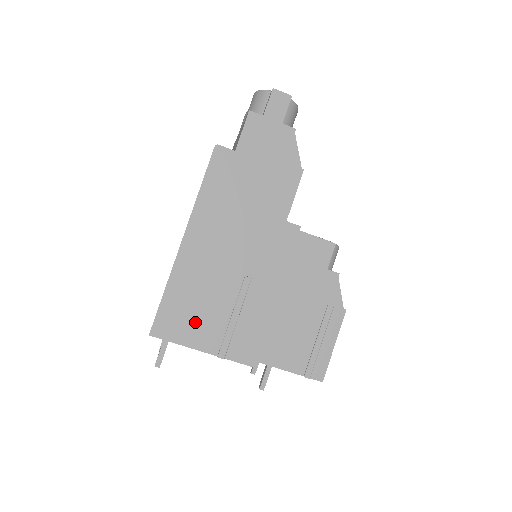
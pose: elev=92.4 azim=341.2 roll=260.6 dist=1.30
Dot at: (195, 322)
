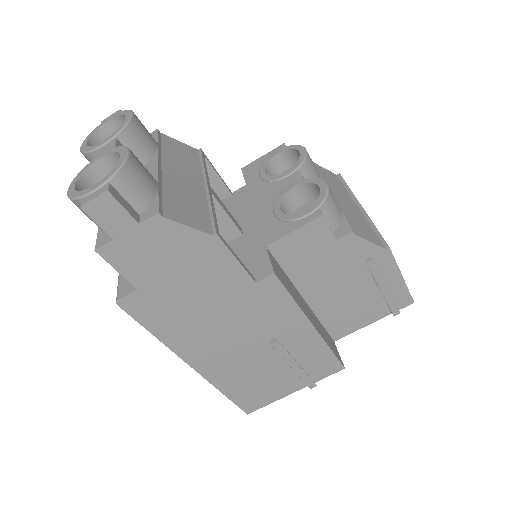
Dot at: (269, 387)
